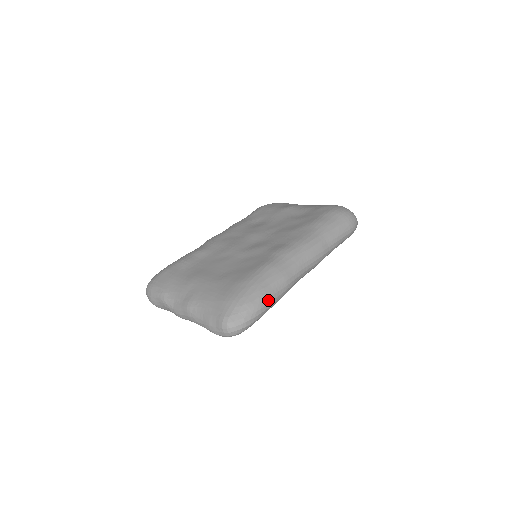
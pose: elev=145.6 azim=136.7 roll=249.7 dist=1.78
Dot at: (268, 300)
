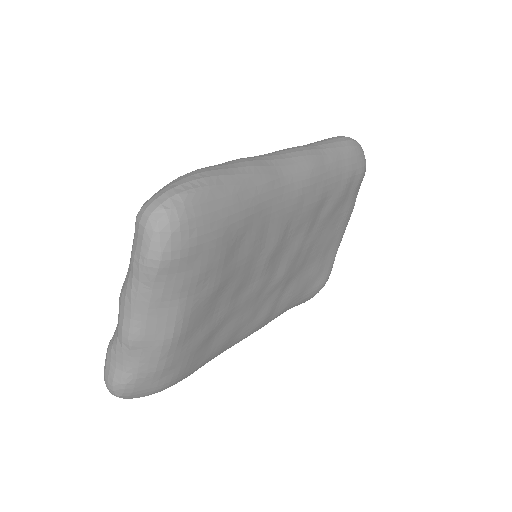
Dot at: (211, 169)
